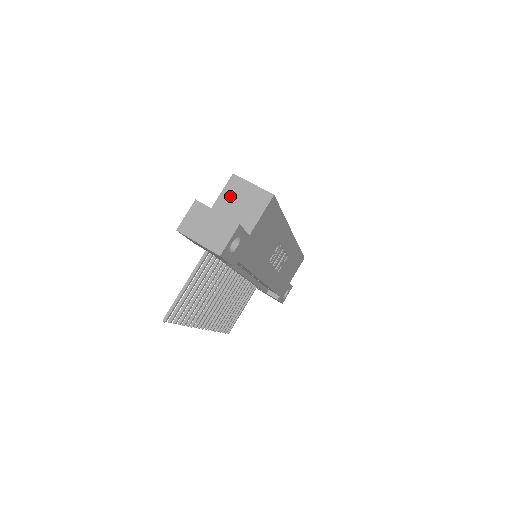
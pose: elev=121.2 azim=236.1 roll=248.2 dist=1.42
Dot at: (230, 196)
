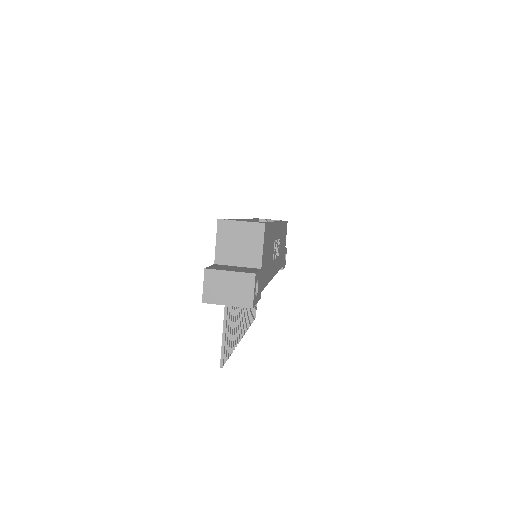
Dot at: (226, 241)
